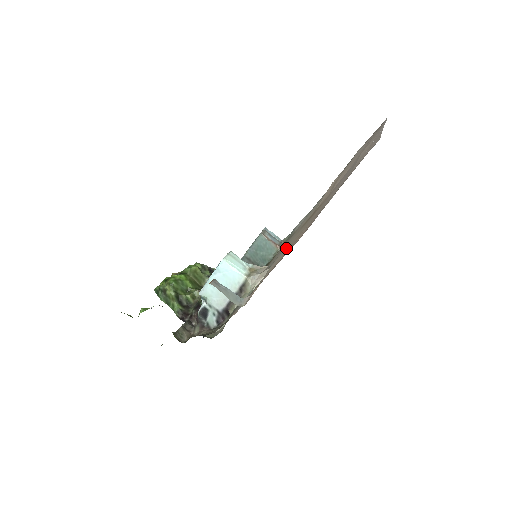
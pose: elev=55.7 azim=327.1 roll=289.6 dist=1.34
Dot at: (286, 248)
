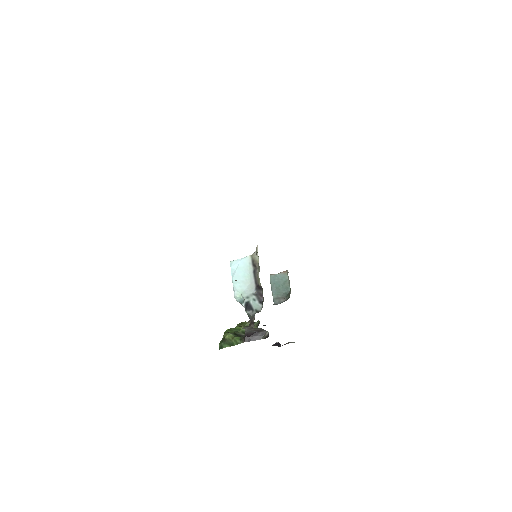
Dot at: occluded
